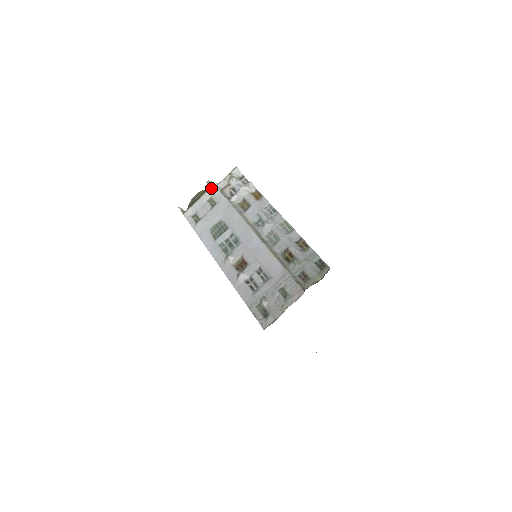
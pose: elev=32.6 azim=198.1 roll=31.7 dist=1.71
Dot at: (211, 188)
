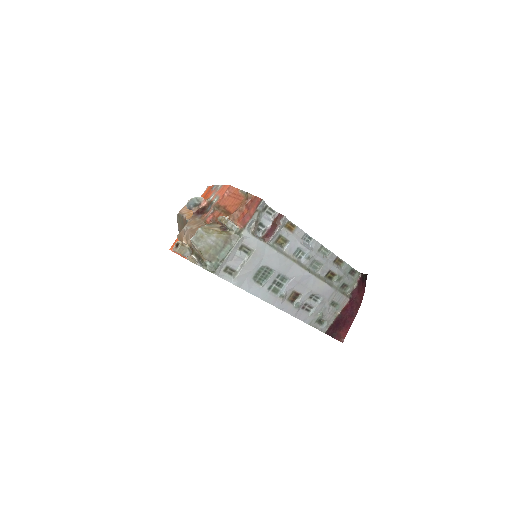
Dot at: (242, 235)
